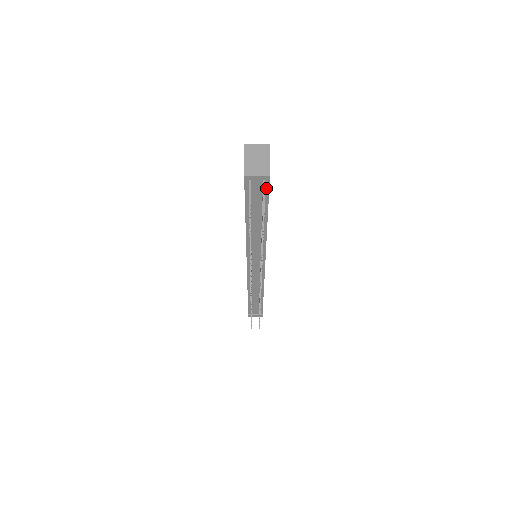
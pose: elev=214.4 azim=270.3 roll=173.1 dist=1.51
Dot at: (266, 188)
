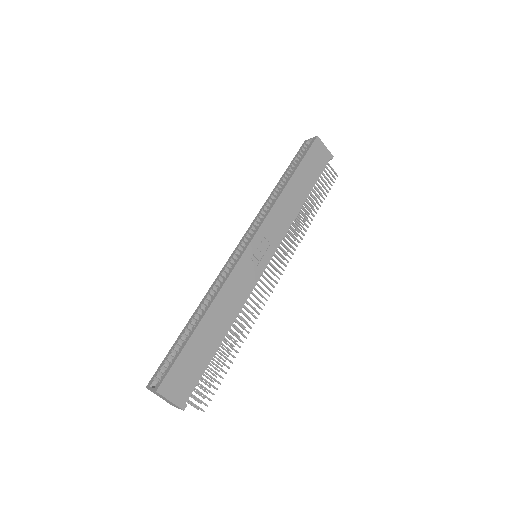
Dot at: (193, 388)
